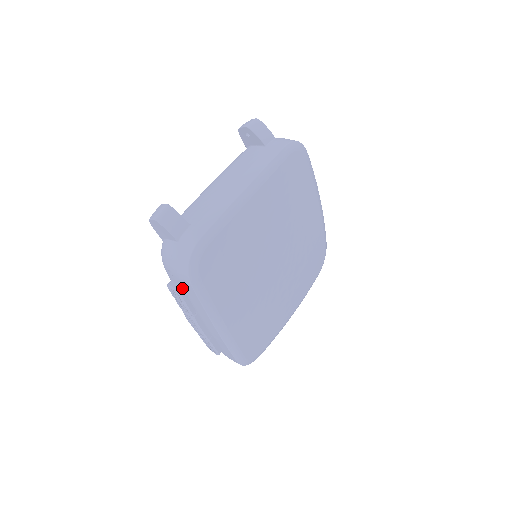
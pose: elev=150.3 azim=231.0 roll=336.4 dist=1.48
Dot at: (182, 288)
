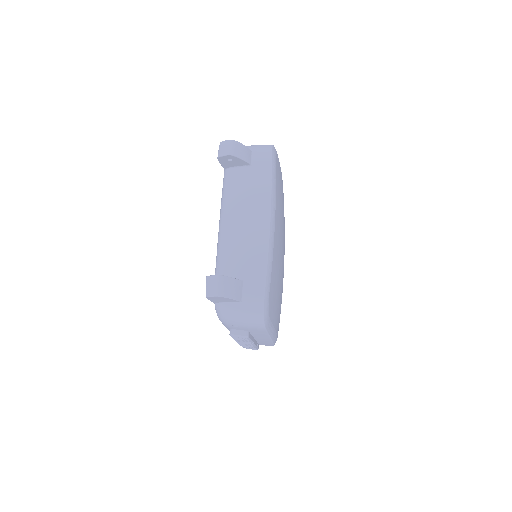
Dot at: (248, 332)
